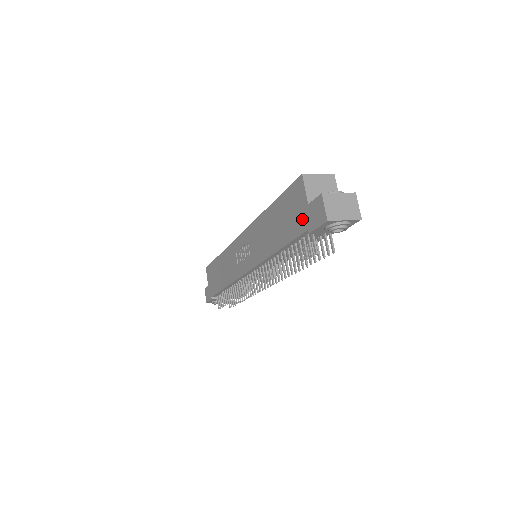
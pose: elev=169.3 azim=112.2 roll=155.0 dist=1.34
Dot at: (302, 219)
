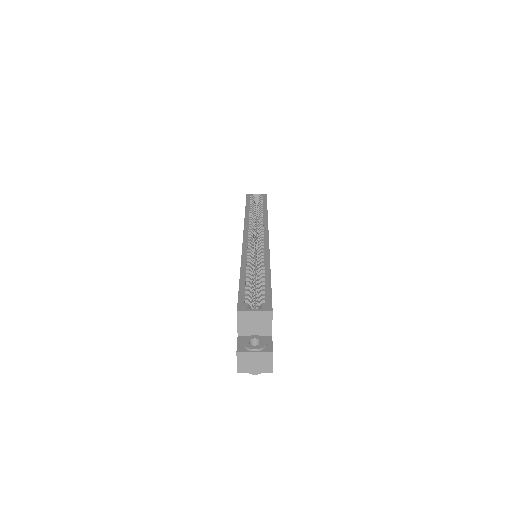
Dot at: occluded
